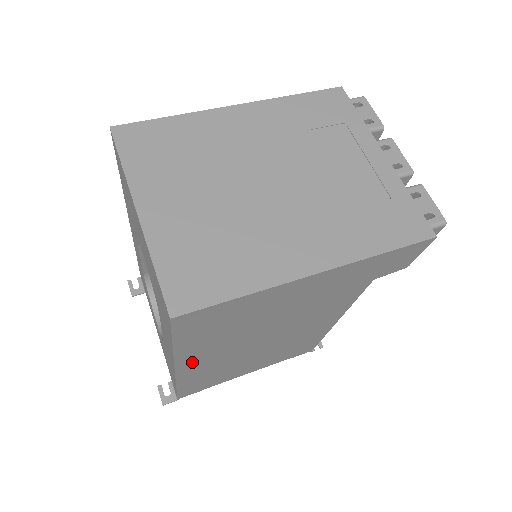
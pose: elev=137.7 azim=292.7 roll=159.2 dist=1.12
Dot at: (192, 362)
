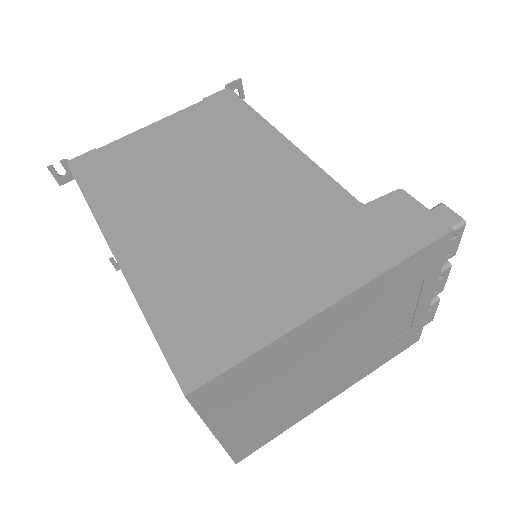
Dot at: occluded
